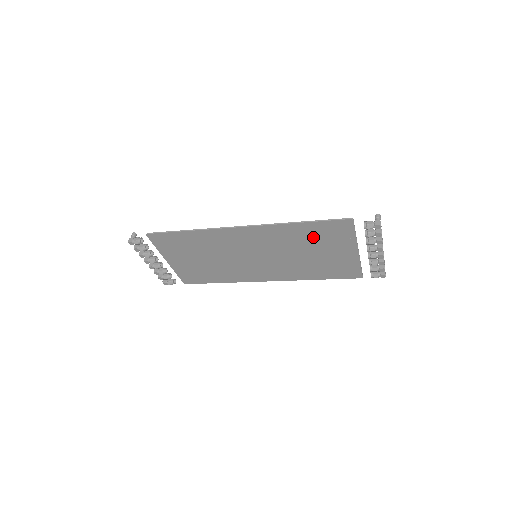
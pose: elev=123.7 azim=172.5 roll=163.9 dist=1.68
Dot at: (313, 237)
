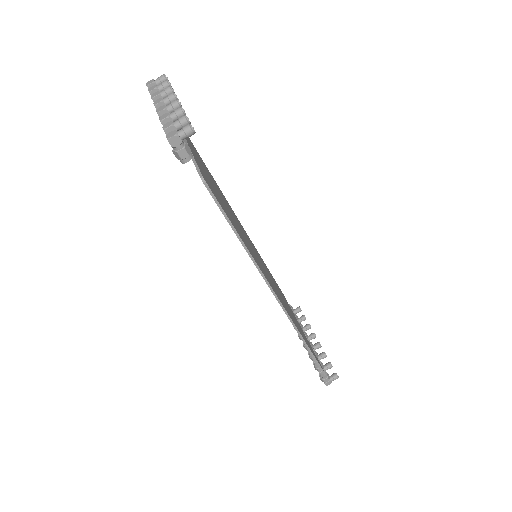
Dot at: occluded
